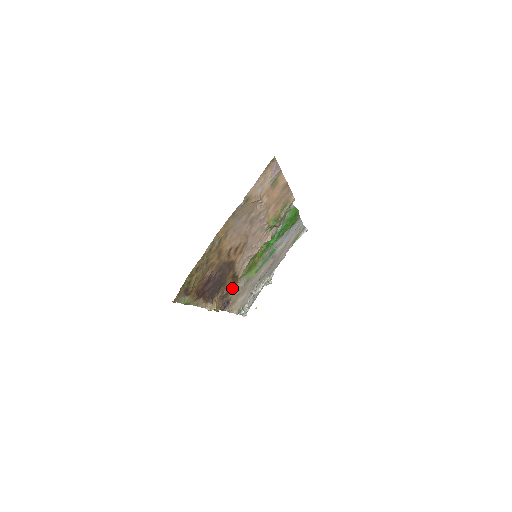
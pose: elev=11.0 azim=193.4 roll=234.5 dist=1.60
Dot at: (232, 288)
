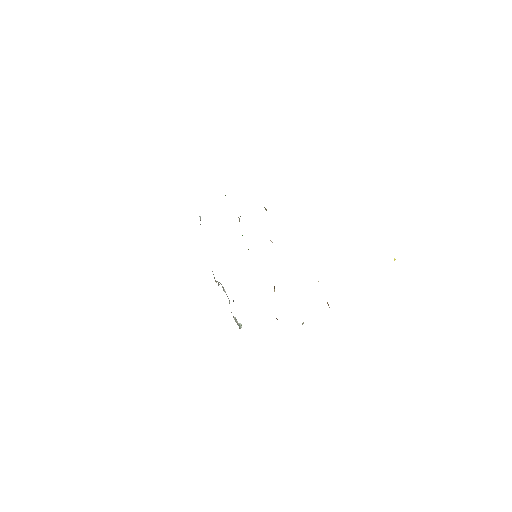
Dot at: occluded
